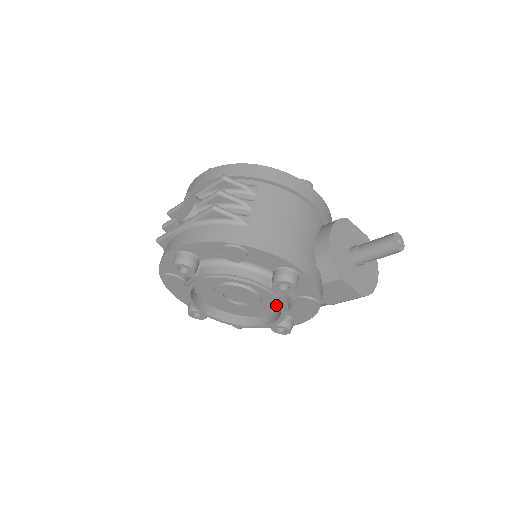
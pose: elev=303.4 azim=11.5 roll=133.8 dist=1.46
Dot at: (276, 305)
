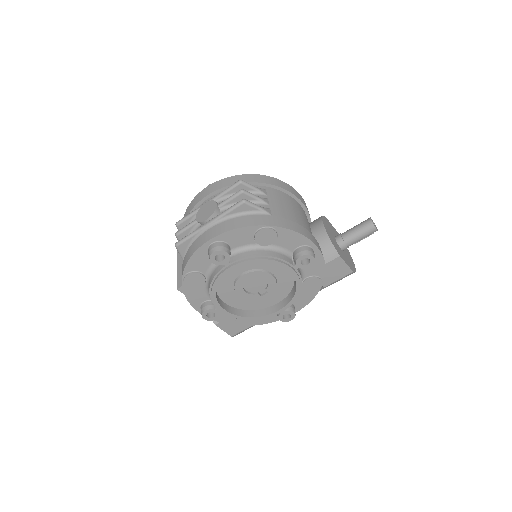
Dot at: (287, 289)
